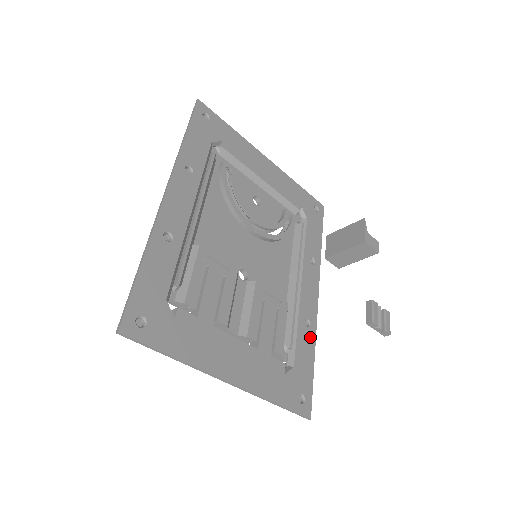
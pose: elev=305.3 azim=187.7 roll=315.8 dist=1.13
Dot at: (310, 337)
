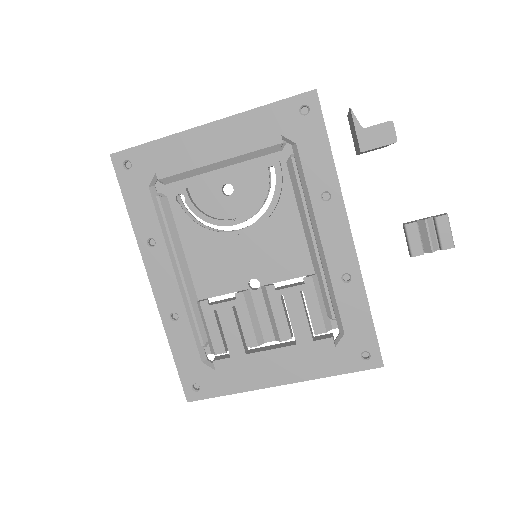
Dot at: (355, 290)
